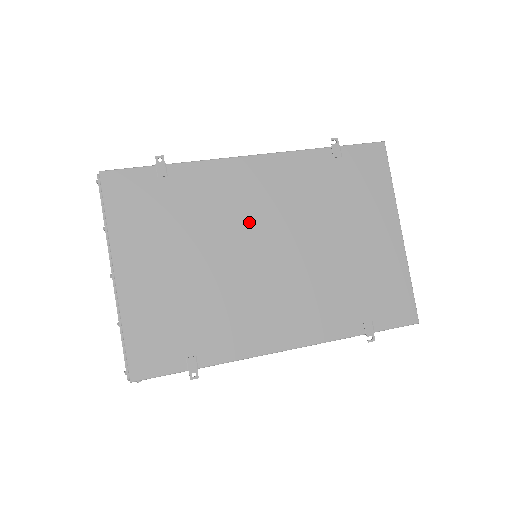
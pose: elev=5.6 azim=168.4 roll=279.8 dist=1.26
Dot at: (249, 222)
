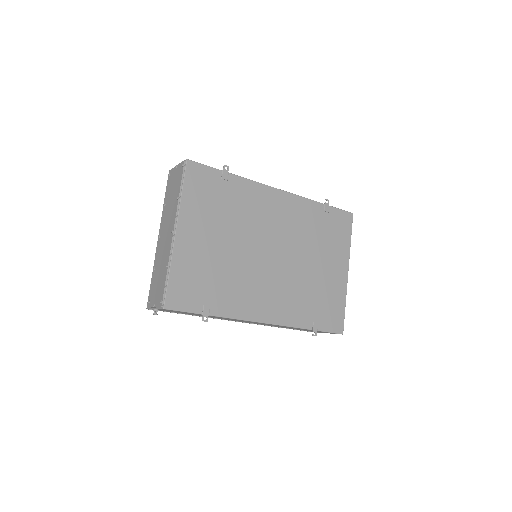
Dot at: (266, 231)
